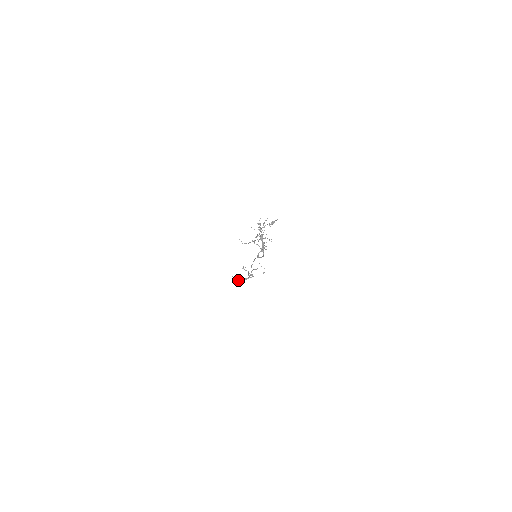
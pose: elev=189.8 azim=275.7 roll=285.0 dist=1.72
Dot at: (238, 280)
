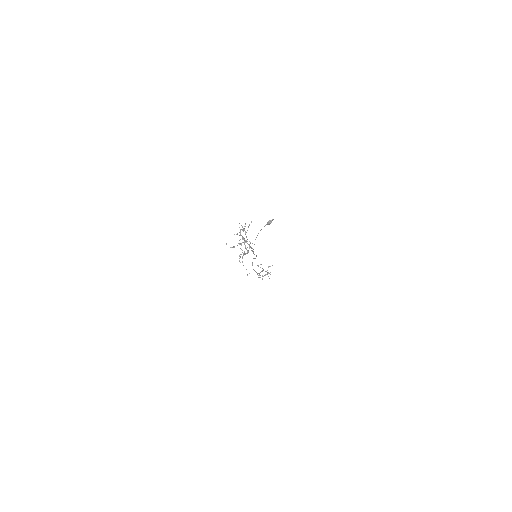
Dot at: (258, 277)
